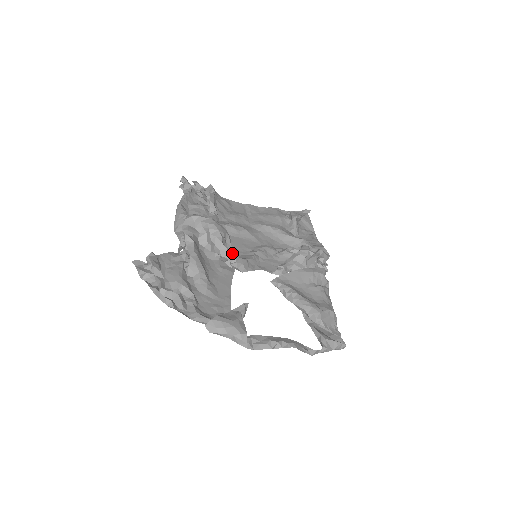
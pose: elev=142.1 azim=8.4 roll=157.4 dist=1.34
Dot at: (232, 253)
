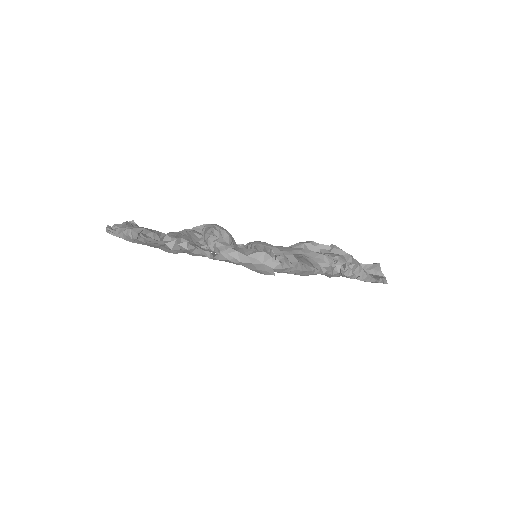
Dot at: (216, 236)
